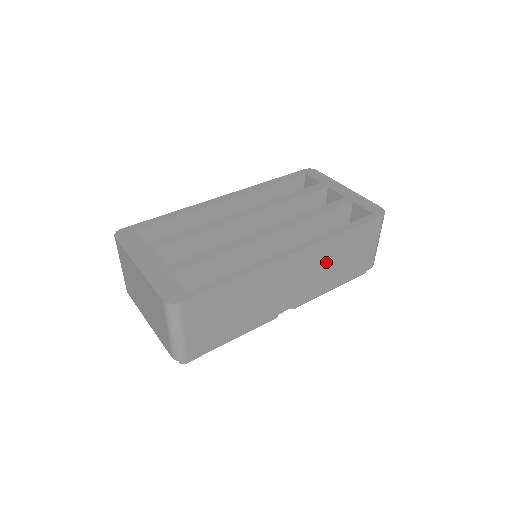
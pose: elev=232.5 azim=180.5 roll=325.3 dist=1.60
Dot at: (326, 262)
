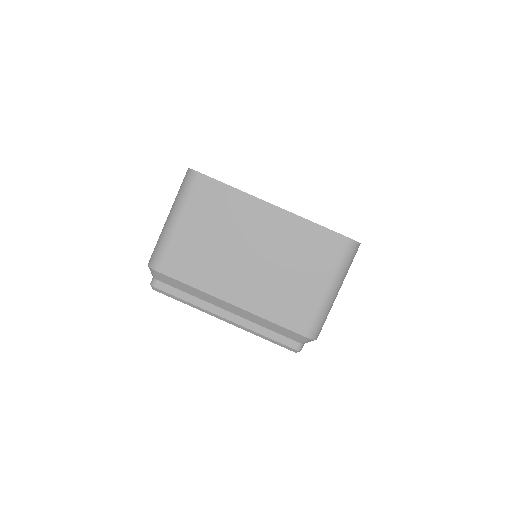
Dot at: occluded
